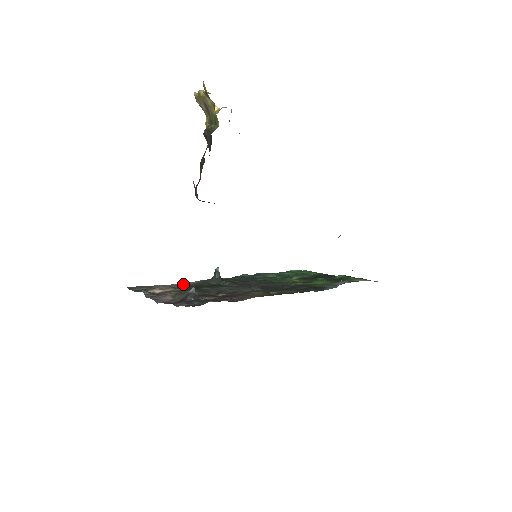
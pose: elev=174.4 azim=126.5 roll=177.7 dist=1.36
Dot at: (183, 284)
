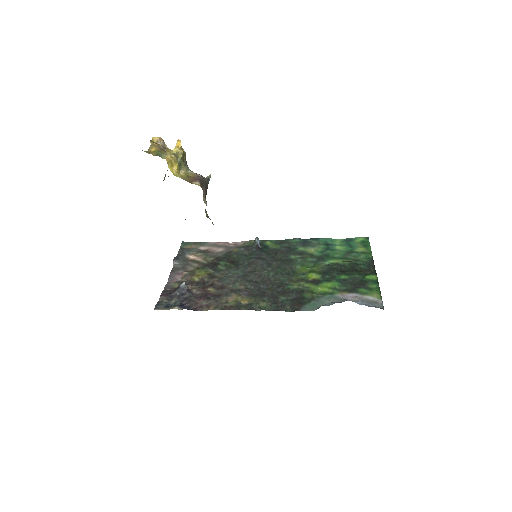
Dot at: (229, 245)
